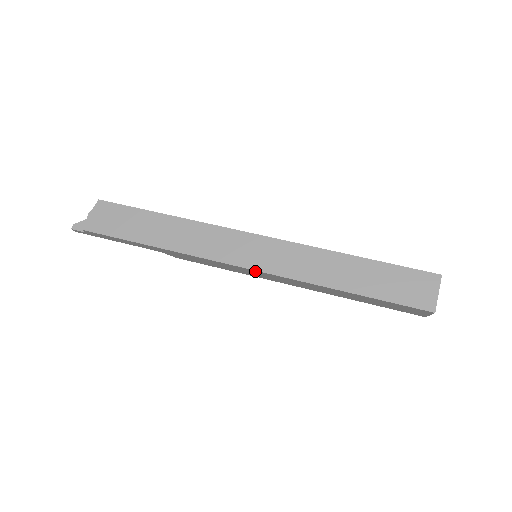
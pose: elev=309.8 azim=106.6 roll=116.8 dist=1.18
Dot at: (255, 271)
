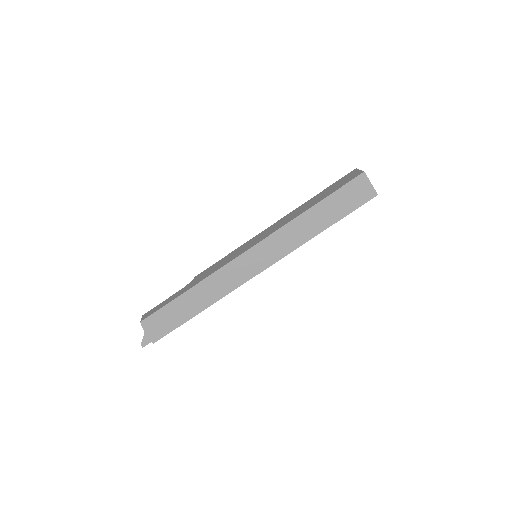
Dot at: (267, 267)
